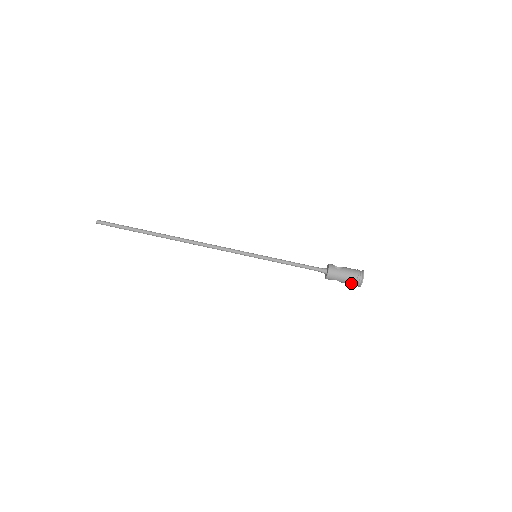
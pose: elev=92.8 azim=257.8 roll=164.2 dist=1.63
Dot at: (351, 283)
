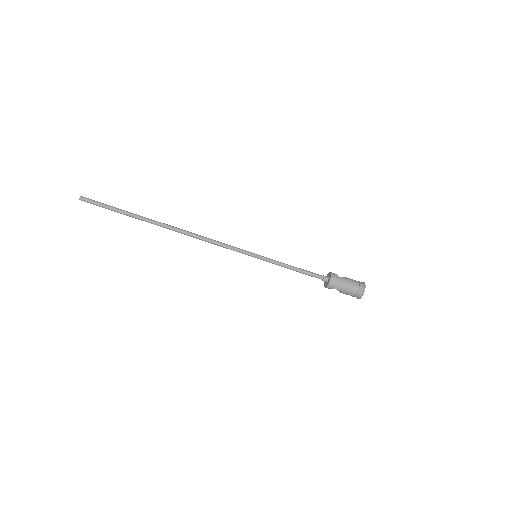
Dot at: (352, 293)
